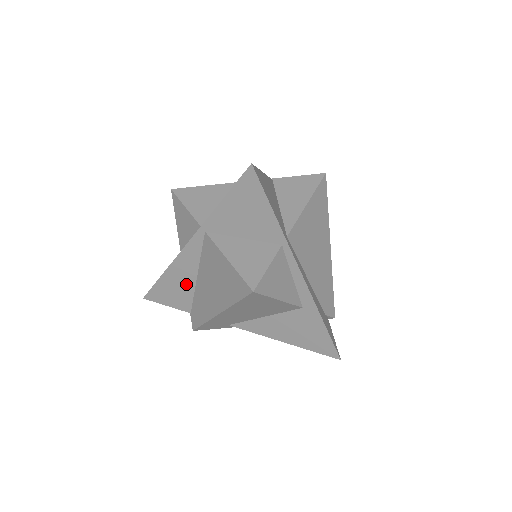
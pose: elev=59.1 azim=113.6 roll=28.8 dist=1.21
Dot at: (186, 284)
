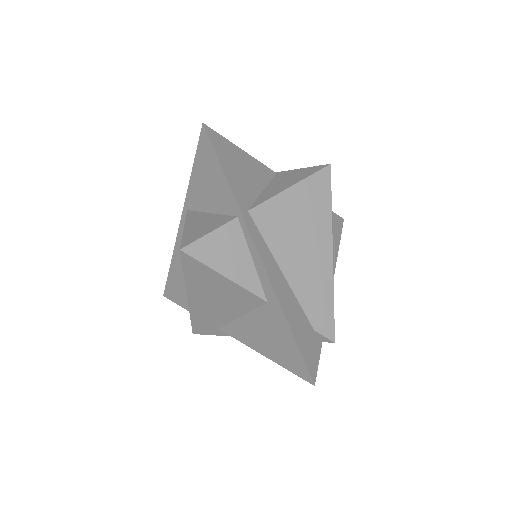
Dot at: occluded
